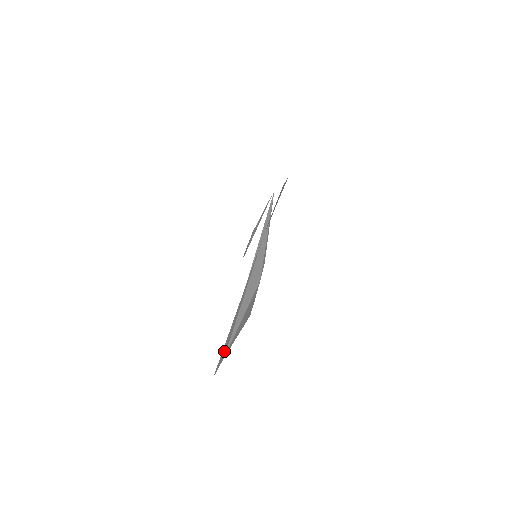
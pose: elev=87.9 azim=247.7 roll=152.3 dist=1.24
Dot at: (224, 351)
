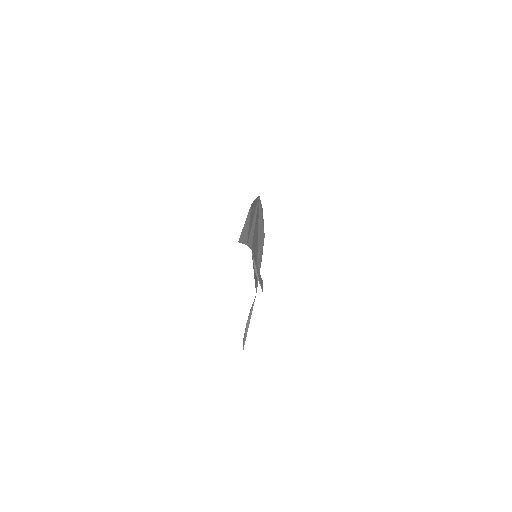
Dot at: (251, 241)
